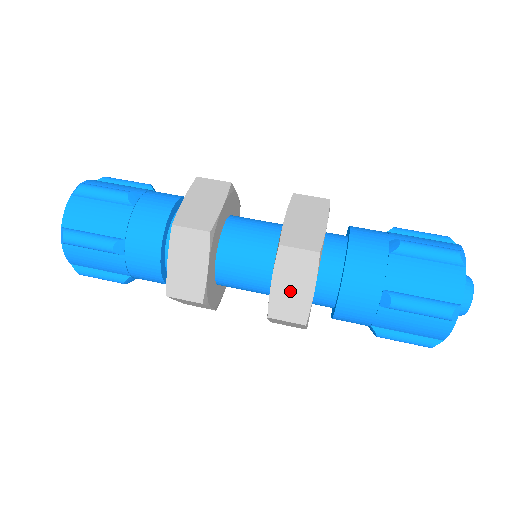
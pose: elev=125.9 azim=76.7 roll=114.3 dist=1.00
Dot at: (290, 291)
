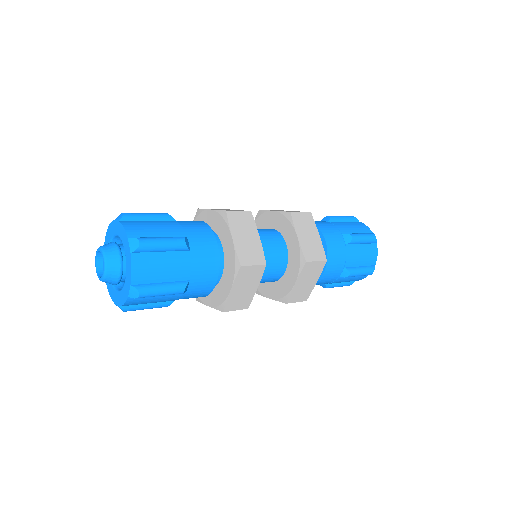
Dot at: occluded
